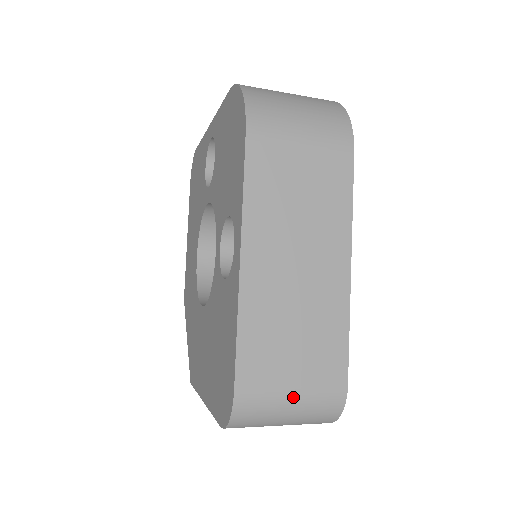
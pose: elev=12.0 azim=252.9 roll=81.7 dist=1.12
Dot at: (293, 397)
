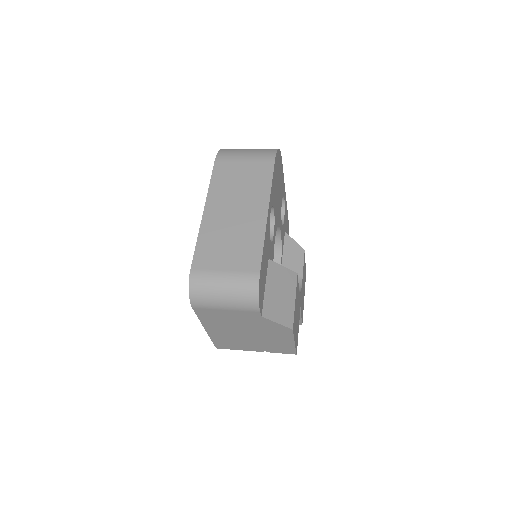
Dot at: (224, 276)
